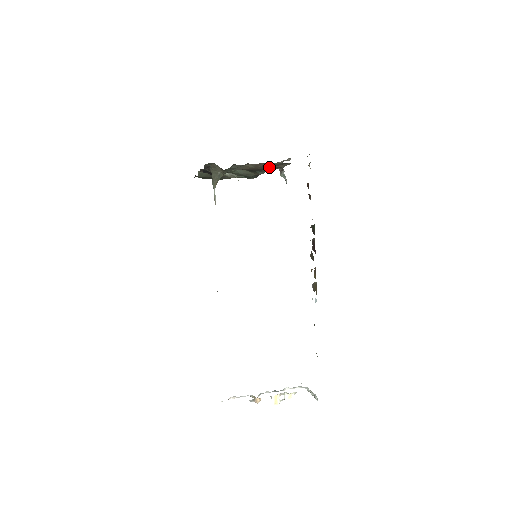
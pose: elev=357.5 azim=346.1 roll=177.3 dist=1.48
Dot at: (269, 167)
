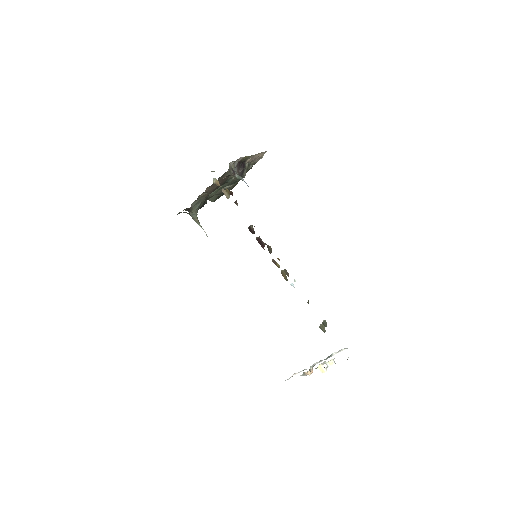
Dot at: (221, 182)
